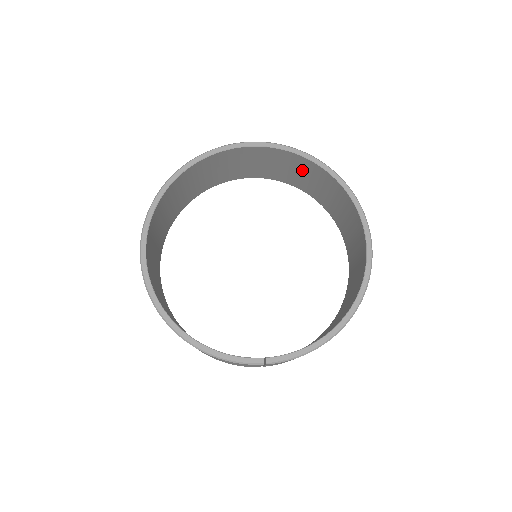
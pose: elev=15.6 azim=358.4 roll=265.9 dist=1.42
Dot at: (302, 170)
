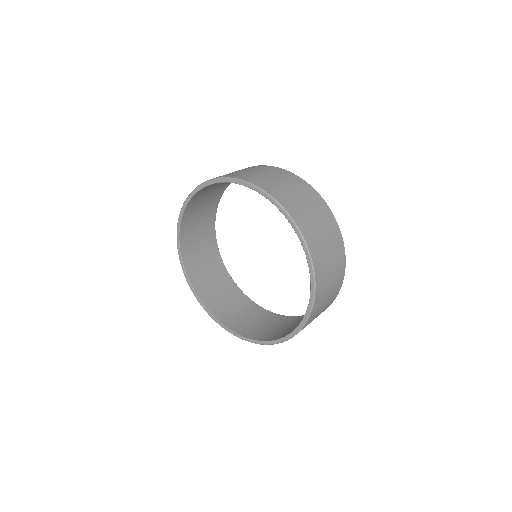
Dot at: occluded
